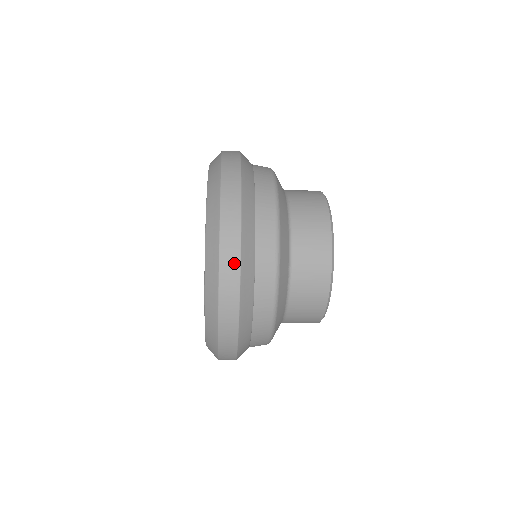
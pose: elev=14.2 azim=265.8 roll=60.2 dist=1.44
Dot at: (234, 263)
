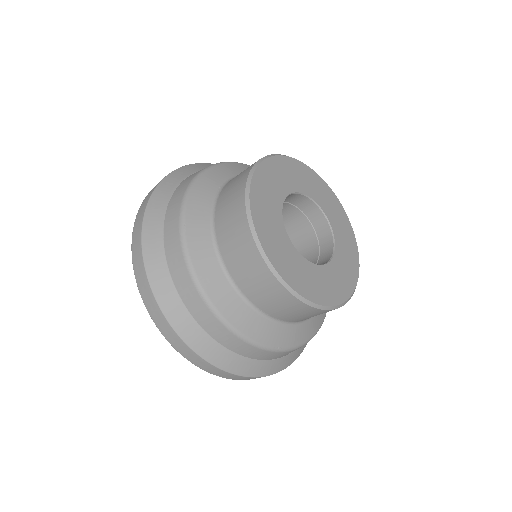
Dot at: occluded
